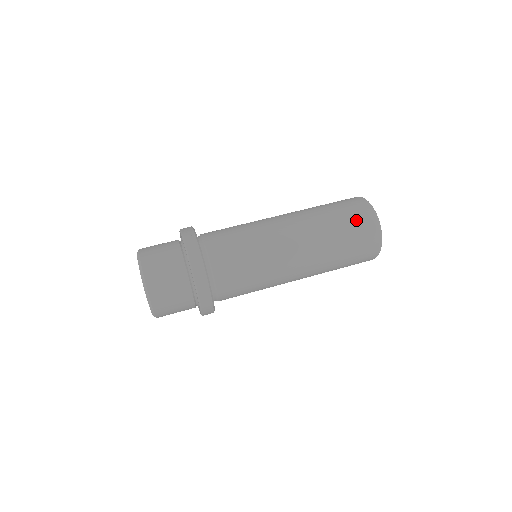
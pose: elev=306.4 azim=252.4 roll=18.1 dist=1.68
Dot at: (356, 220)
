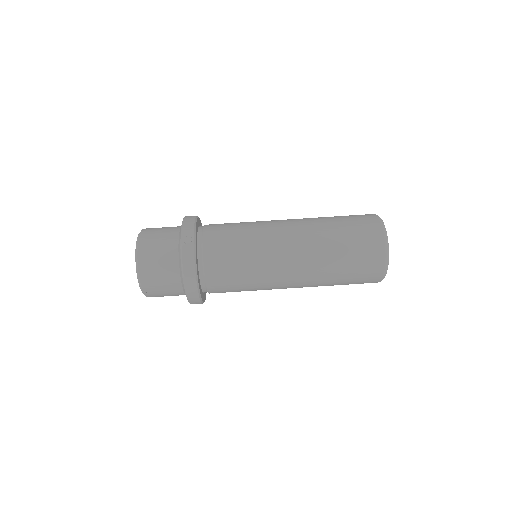
Dot at: (364, 257)
